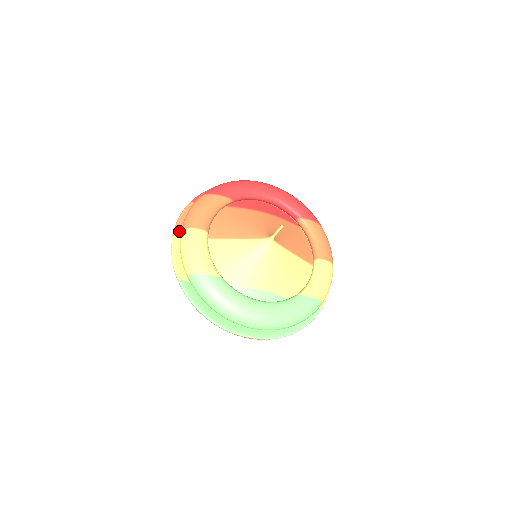
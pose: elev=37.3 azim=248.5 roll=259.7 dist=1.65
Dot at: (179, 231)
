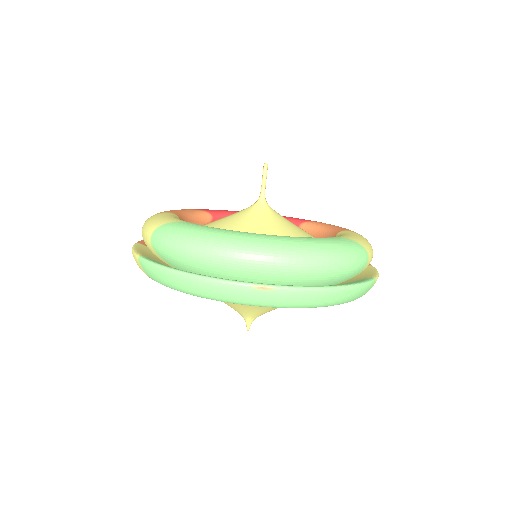
Dot at: occluded
